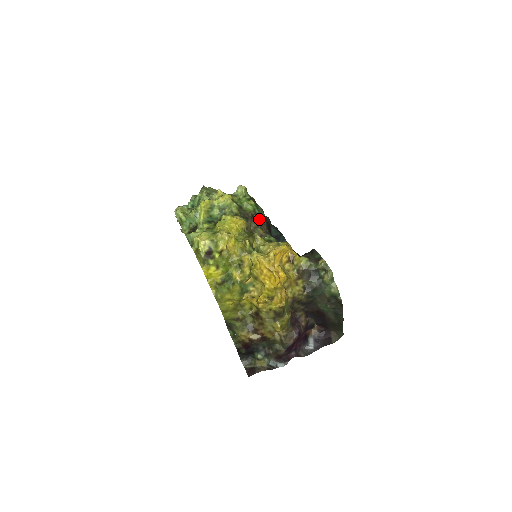
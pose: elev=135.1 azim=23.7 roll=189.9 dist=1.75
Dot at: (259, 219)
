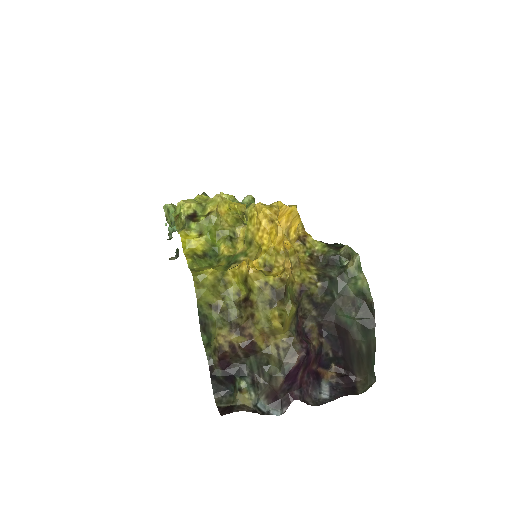
Dot at: occluded
